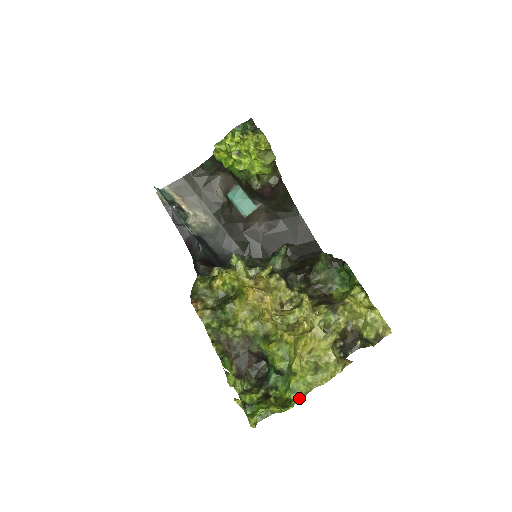
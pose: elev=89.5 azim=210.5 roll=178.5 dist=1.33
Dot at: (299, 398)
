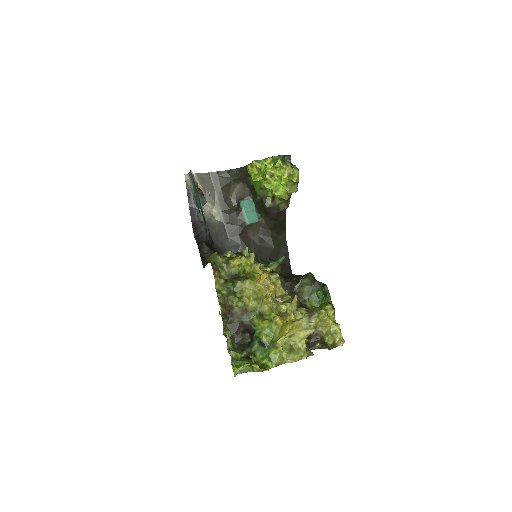
Dot at: (273, 366)
